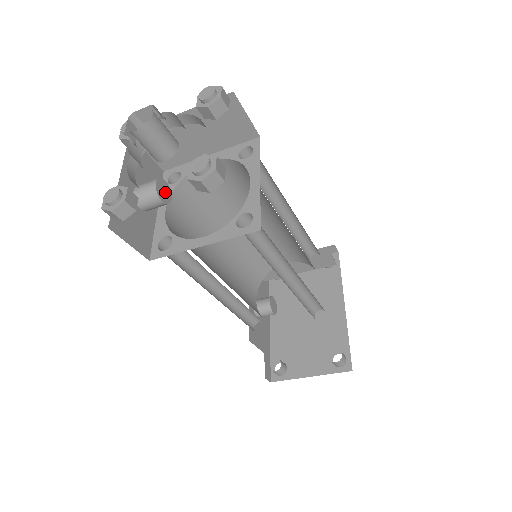
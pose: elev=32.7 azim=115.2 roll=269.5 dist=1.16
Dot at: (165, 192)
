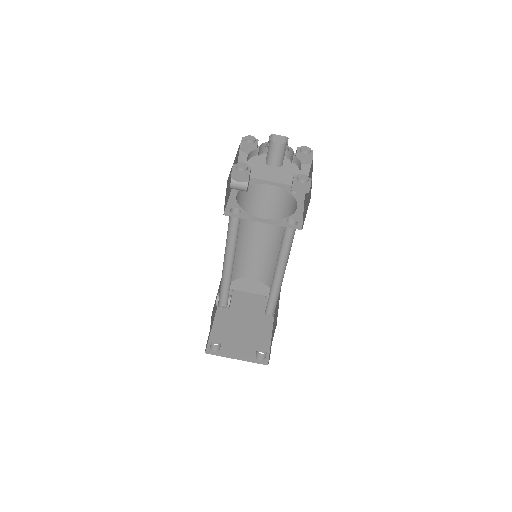
Dot at: (248, 184)
